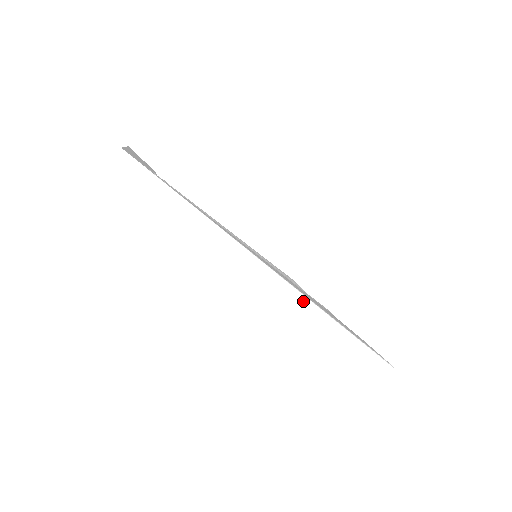
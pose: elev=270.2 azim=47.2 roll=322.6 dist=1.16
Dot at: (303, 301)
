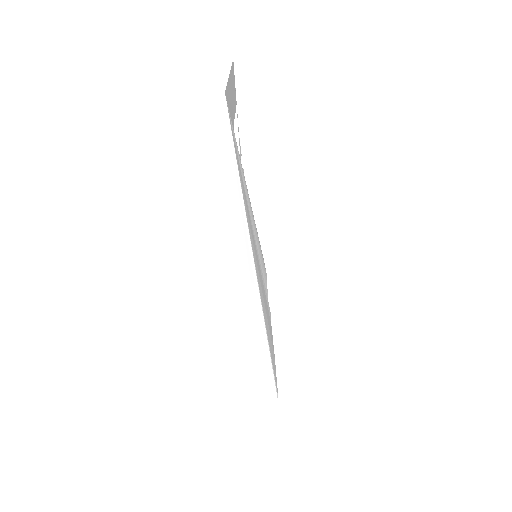
Dot at: (259, 324)
